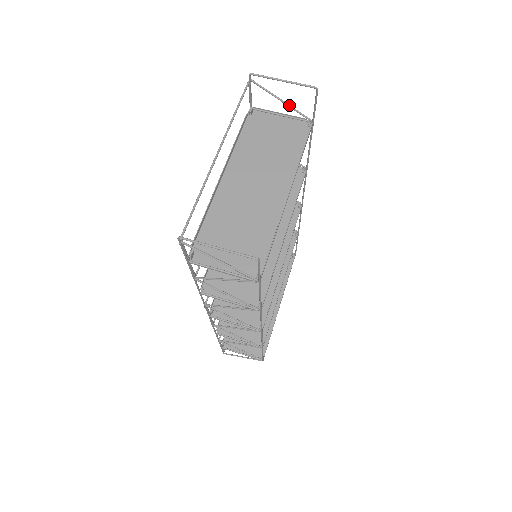
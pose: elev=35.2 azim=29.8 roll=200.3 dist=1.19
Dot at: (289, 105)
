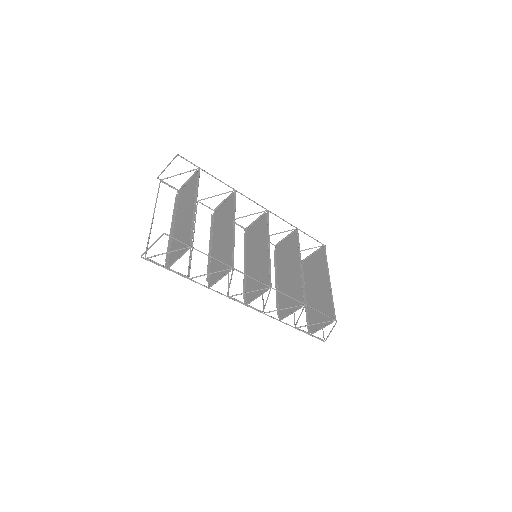
Dot at: occluded
